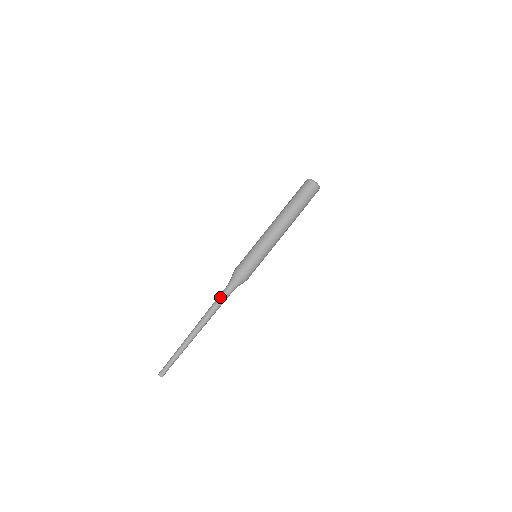
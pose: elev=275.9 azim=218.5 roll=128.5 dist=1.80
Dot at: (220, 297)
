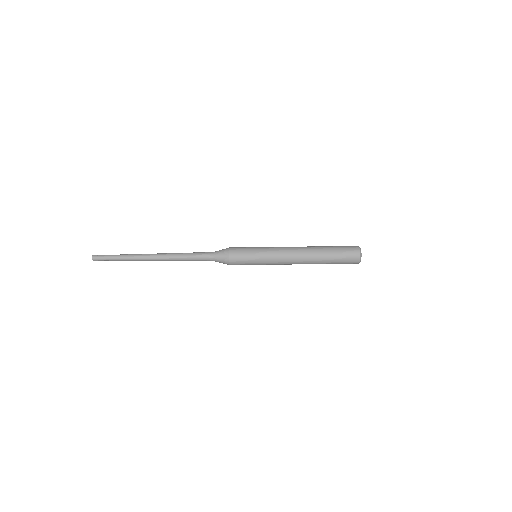
Dot at: (197, 252)
